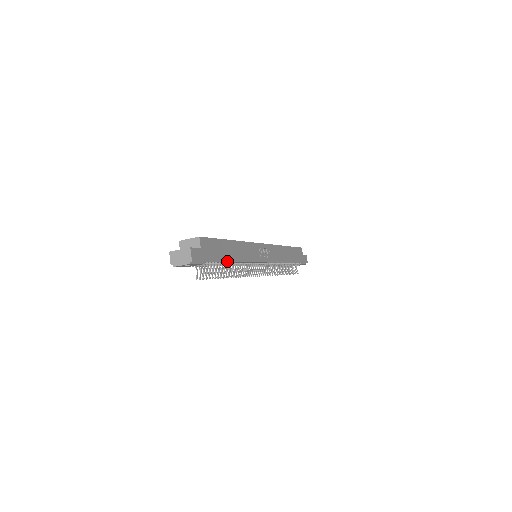
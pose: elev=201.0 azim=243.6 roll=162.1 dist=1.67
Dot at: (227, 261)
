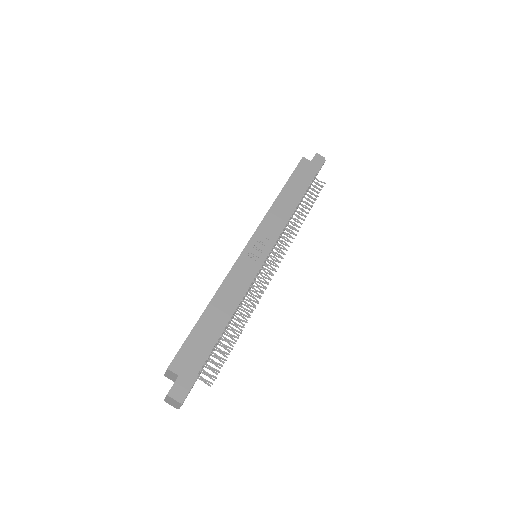
Dot at: (220, 335)
